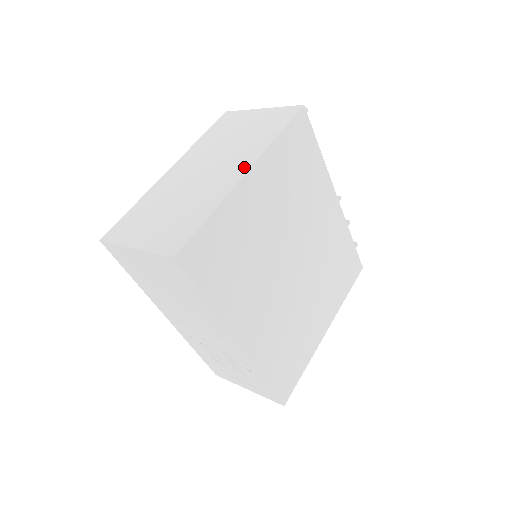
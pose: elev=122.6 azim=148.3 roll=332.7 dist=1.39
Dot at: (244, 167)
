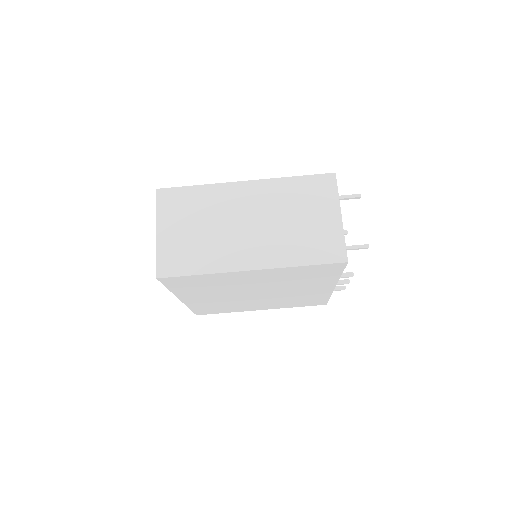
Dot at: (256, 263)
